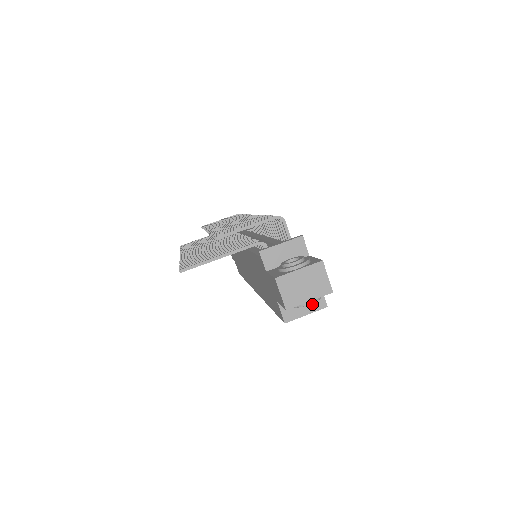
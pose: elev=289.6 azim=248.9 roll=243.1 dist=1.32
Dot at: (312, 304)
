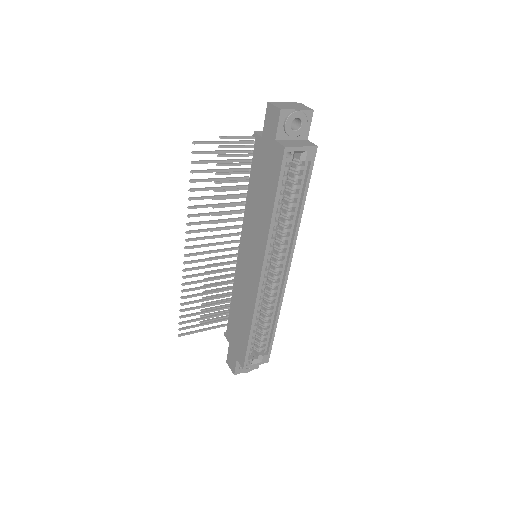
Dot at: (304, 144)
